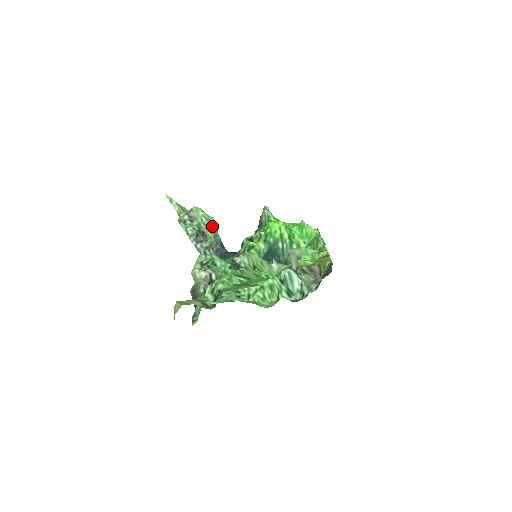
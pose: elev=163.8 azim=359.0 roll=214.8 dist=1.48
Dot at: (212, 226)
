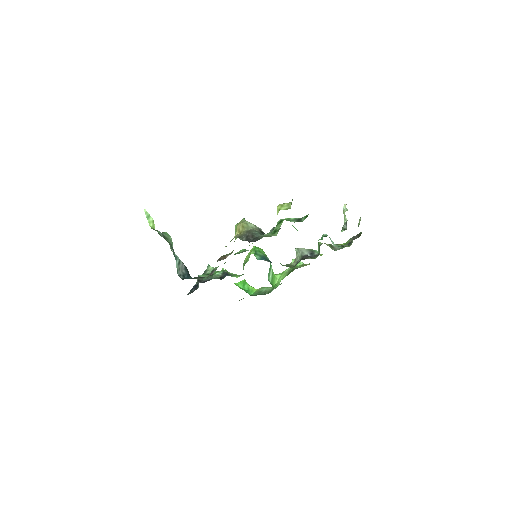
Dot at: occluded
